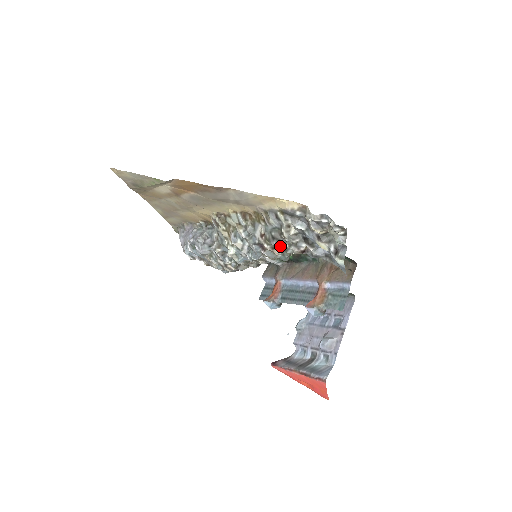
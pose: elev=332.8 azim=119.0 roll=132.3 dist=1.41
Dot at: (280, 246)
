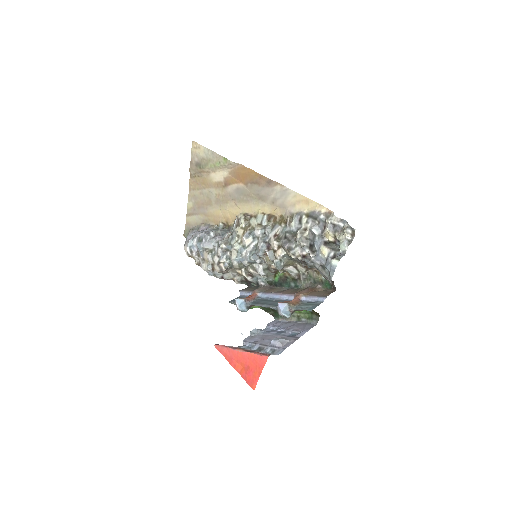
Dot at: (288, 244)
